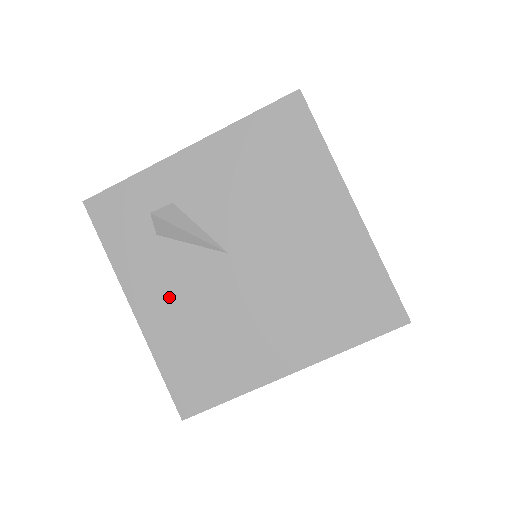
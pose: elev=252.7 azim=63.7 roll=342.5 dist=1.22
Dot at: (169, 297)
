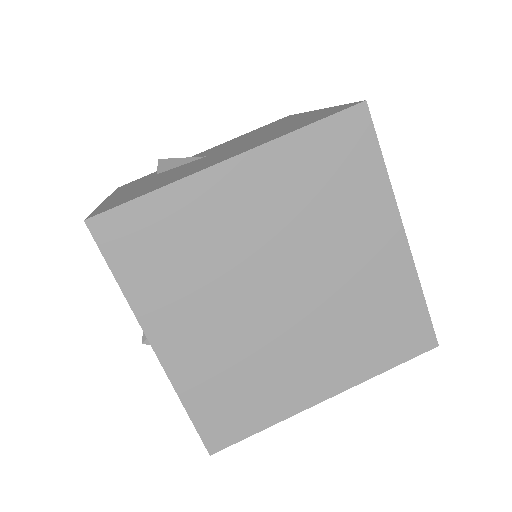
Dot at: occluded
